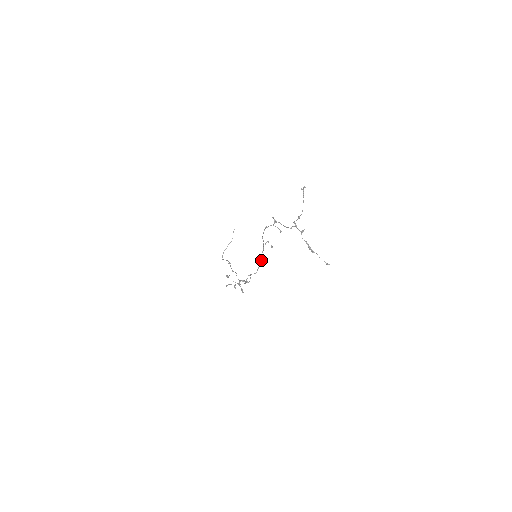
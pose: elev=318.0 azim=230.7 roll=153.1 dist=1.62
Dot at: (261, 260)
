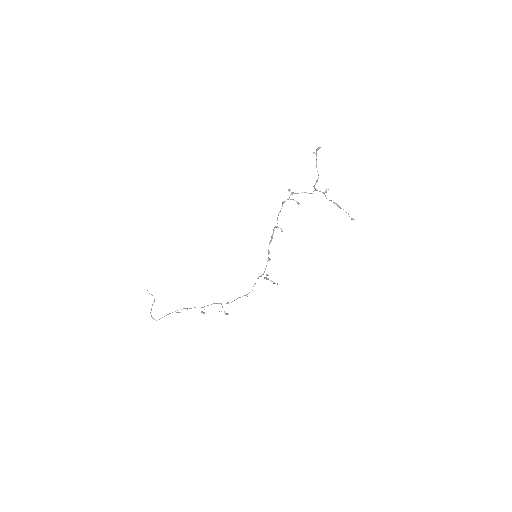
Dot at: occluded
